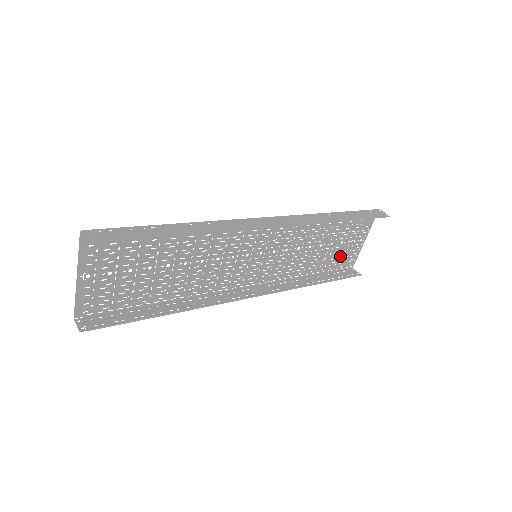
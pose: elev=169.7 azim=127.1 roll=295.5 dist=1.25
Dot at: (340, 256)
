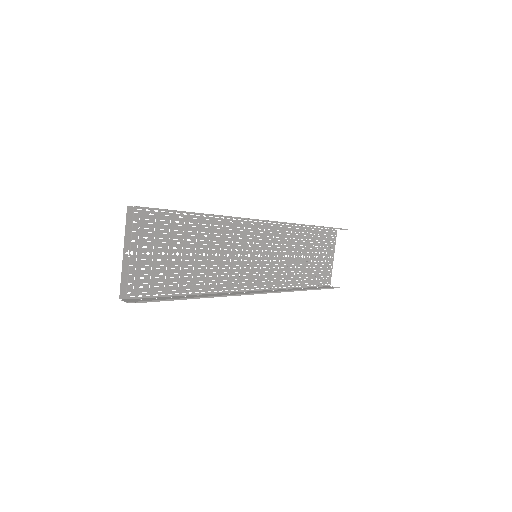
Dot at: (318, 271)
